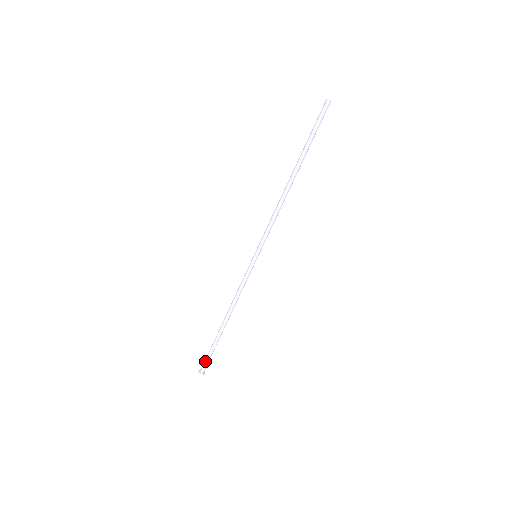
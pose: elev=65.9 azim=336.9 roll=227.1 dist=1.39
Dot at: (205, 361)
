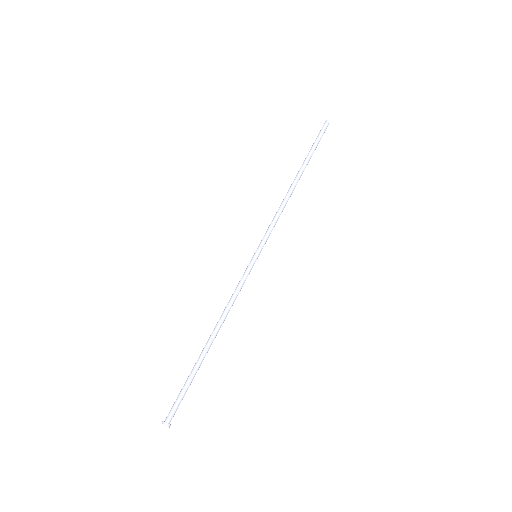
Dot at: (174, 402)
